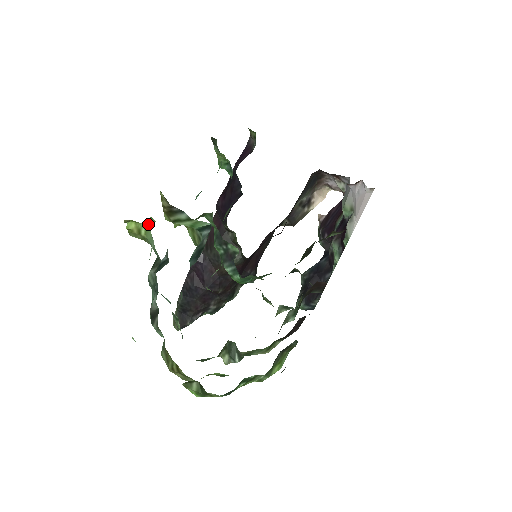
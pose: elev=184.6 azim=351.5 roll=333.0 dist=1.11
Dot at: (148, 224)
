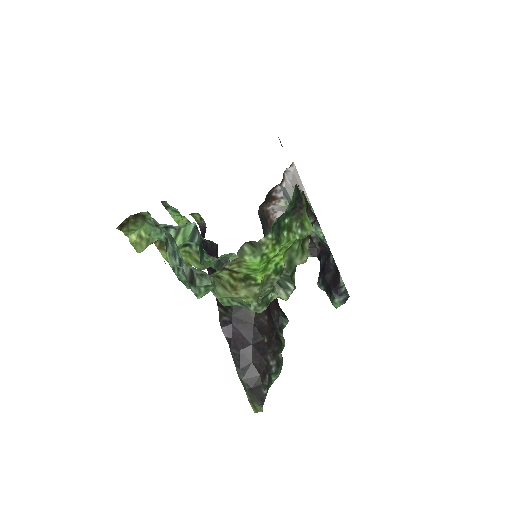
Dot at: (143, 226)
